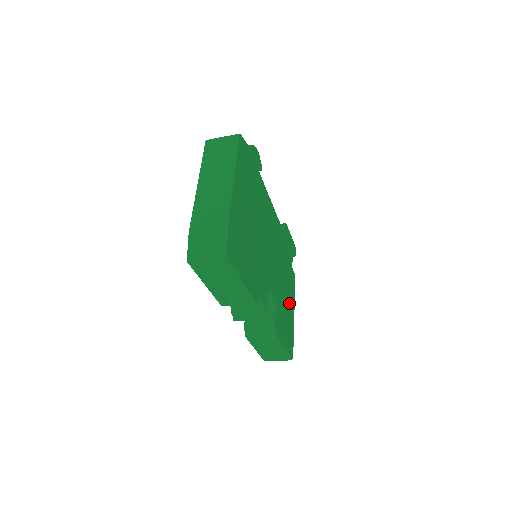
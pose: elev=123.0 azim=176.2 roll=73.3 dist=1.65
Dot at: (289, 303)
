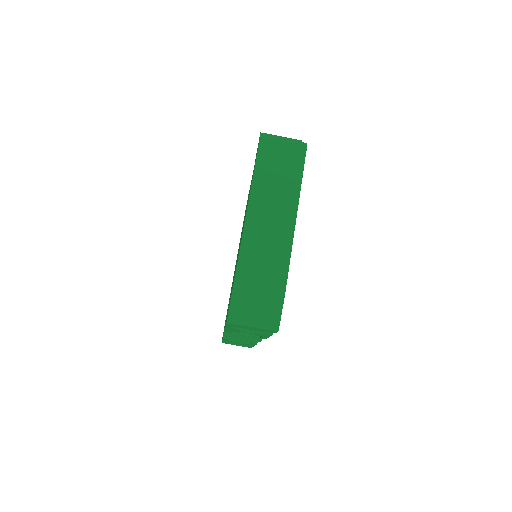
Dot at: occluded
